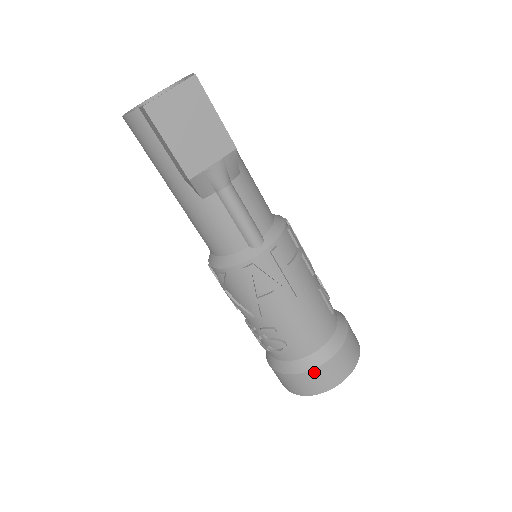
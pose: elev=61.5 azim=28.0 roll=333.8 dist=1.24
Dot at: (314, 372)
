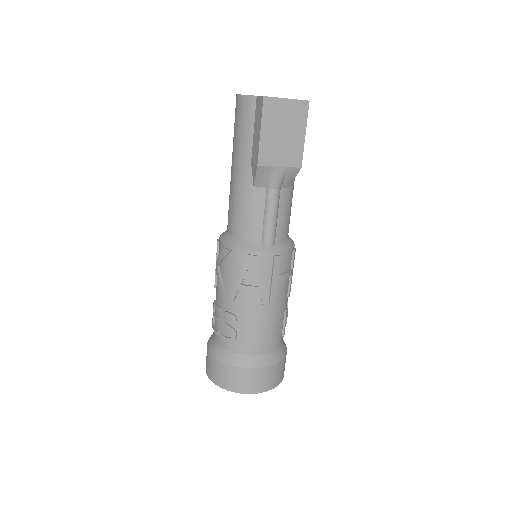
Dot at: (243, 371)
